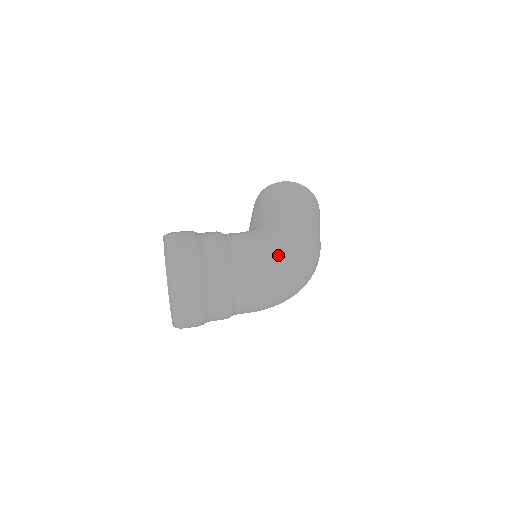
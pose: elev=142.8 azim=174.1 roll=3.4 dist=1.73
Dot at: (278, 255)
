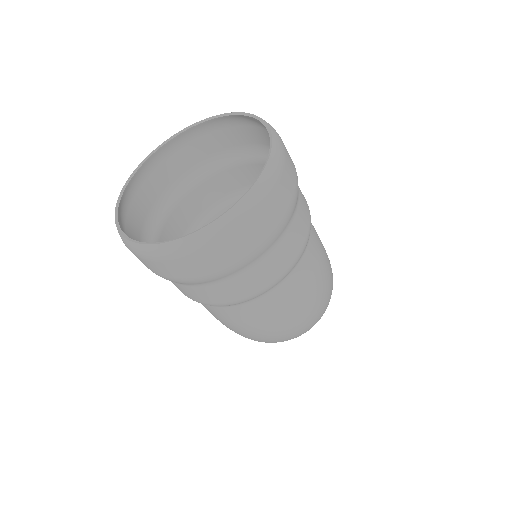
Dot at: (331, 278)
